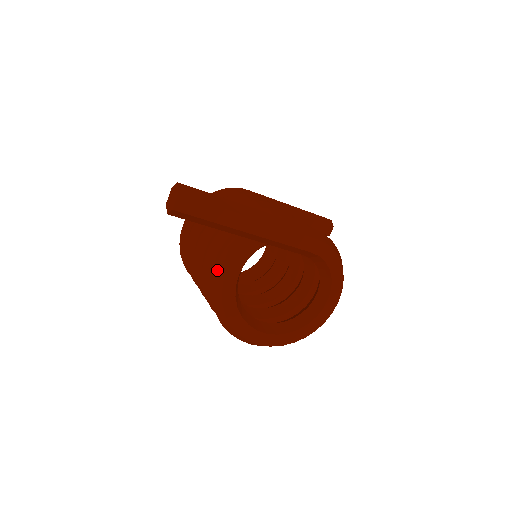
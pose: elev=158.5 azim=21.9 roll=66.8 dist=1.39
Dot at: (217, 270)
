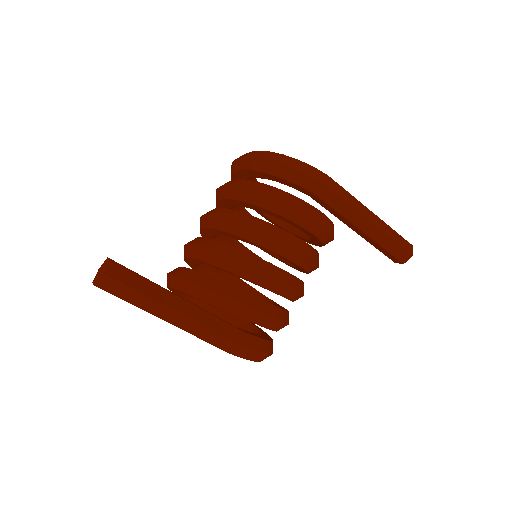
Dot at: (170, 277)
